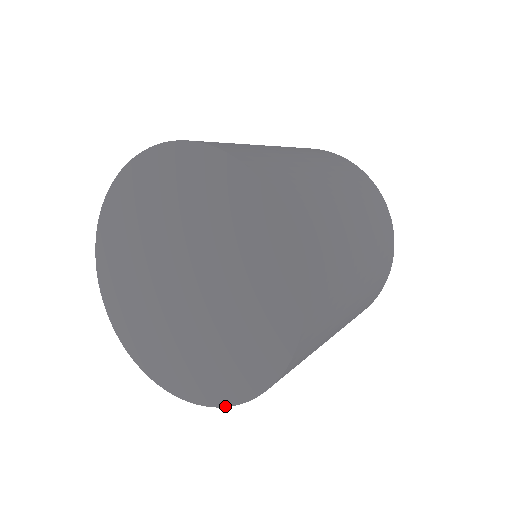
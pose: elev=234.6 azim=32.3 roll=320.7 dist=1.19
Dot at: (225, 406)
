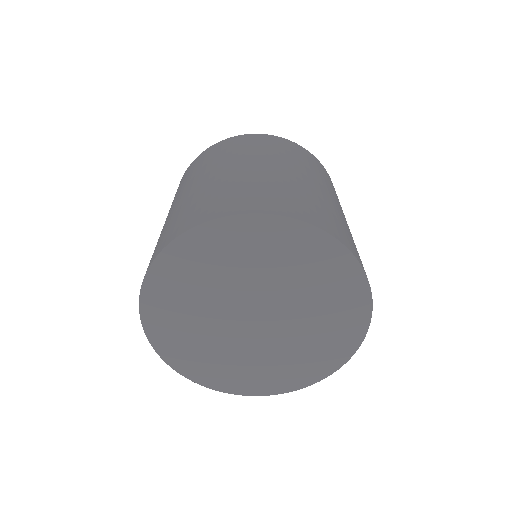
Dot at: (213, 389)
